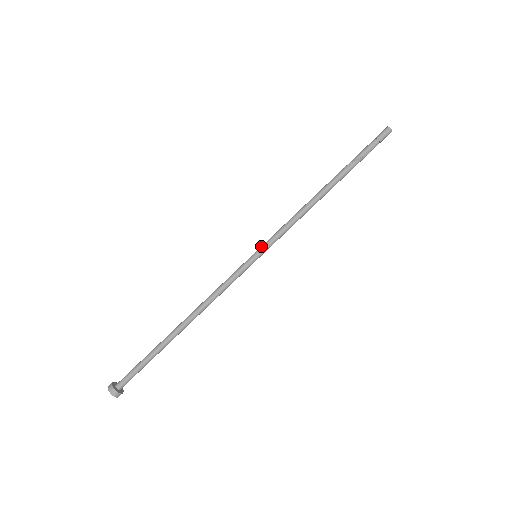
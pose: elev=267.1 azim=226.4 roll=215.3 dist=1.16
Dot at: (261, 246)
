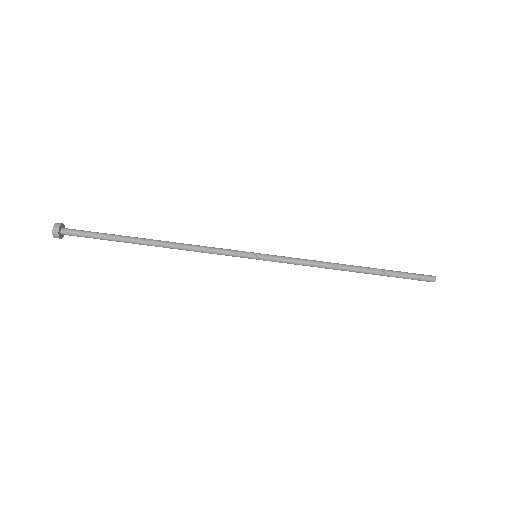
Dot at: (267, 256)
